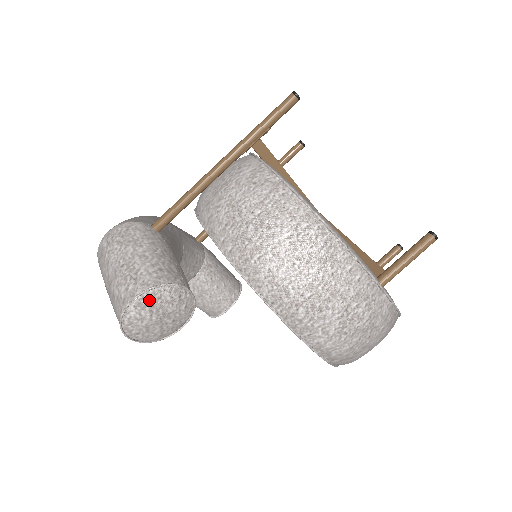
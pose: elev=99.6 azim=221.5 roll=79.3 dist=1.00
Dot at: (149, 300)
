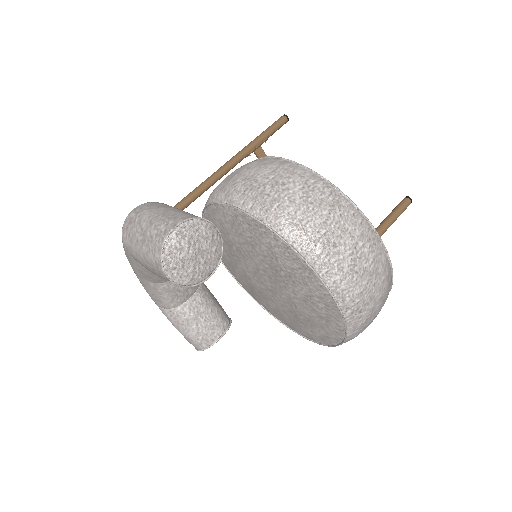
Dot at: (189, 230)
